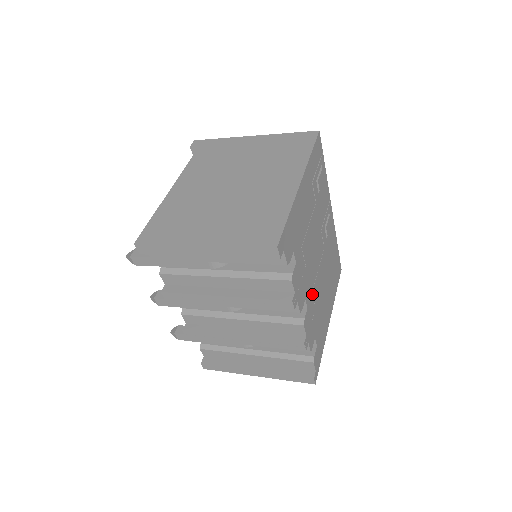
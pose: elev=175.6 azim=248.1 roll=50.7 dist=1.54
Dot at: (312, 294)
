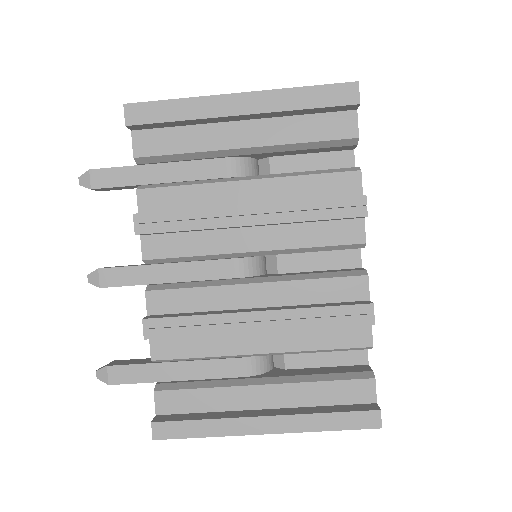
Dot at: occluded
